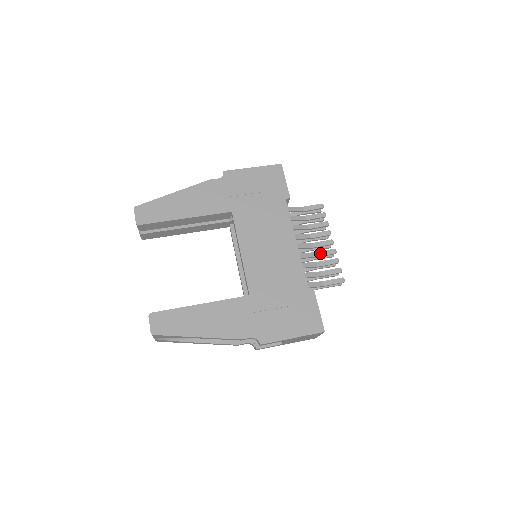
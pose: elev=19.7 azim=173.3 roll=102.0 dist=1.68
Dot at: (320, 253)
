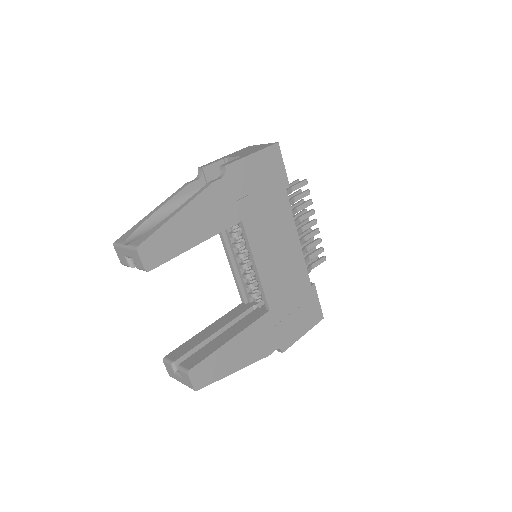
Dot at: (308, 236)
